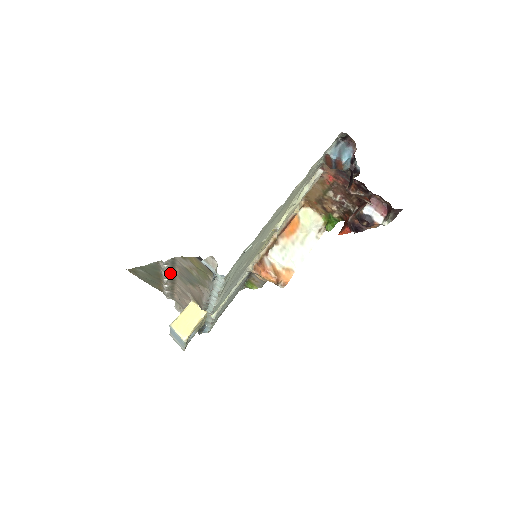
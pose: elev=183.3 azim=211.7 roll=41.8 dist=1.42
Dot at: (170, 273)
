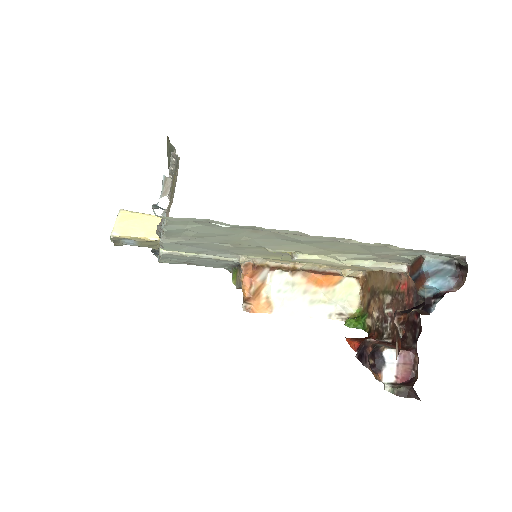
Dot at: occluded
